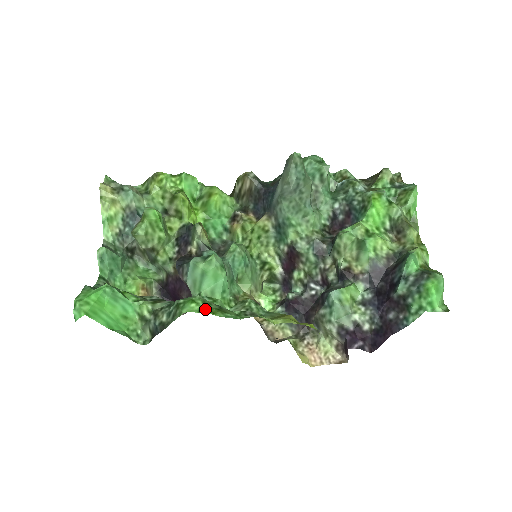
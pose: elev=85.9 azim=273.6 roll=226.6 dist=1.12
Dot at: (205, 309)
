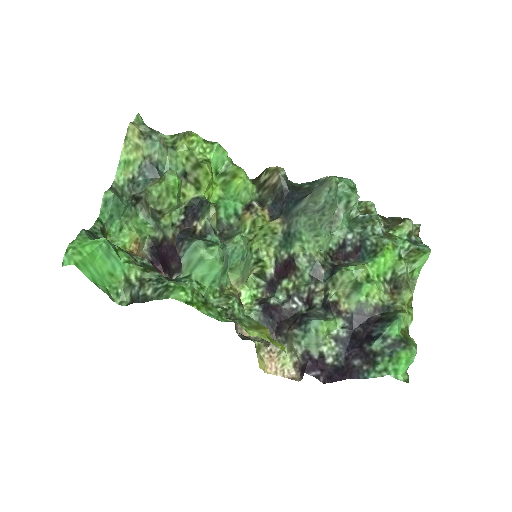
Dot at: (192, 301)
